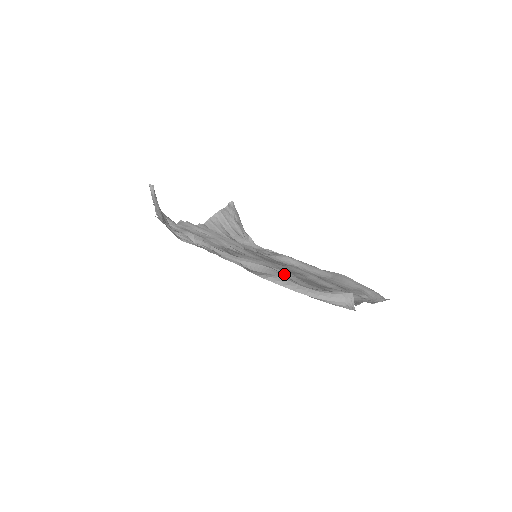
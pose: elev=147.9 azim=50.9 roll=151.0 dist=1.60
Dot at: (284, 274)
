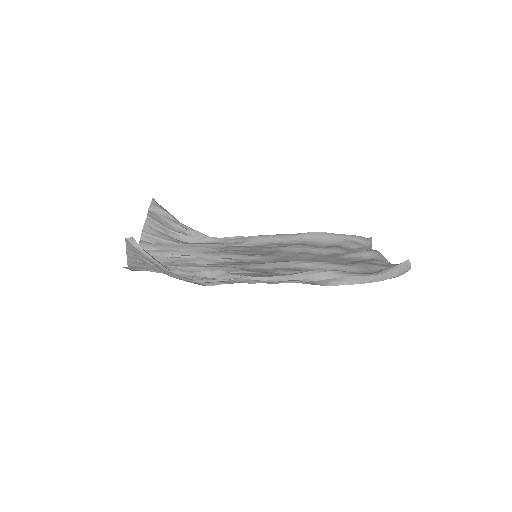
Dot at: (318, 266)
